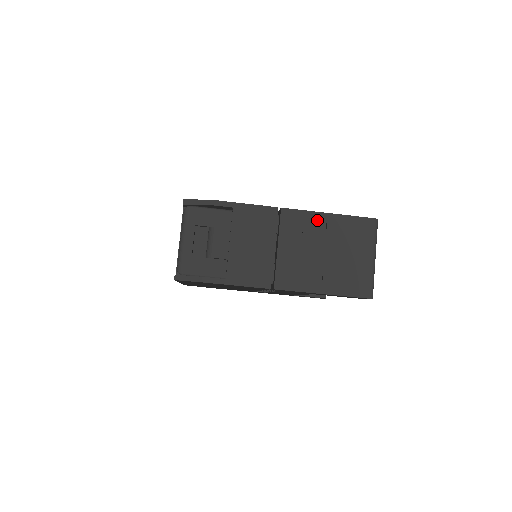
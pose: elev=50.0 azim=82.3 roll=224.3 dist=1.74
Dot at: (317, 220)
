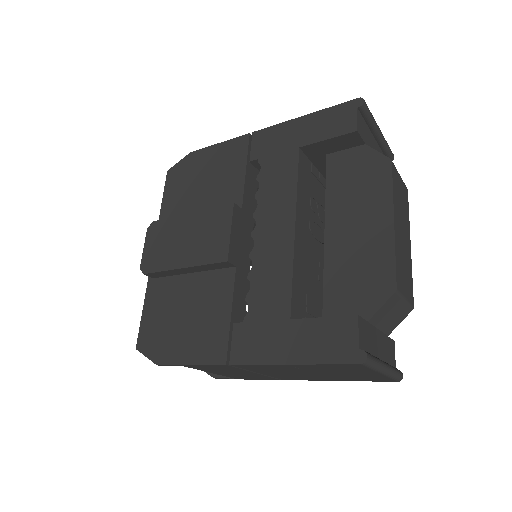
Dot at: (280, 367)
